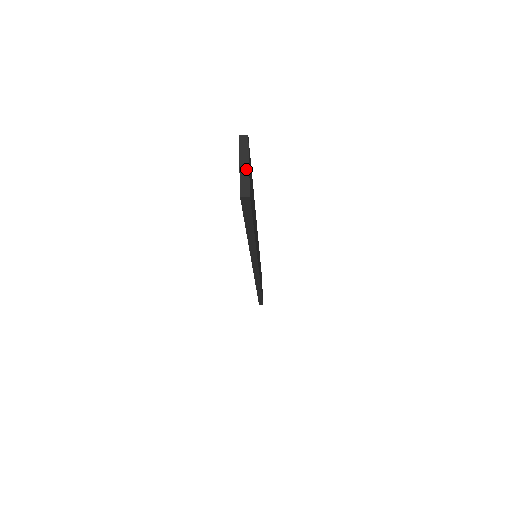
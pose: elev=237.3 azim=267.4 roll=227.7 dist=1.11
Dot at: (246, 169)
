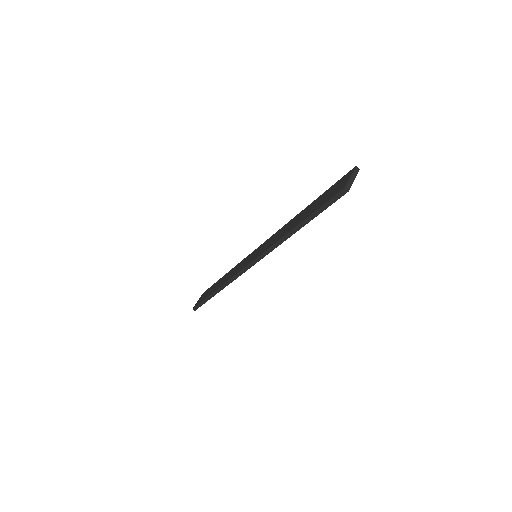
Dot at: (353, 180)
